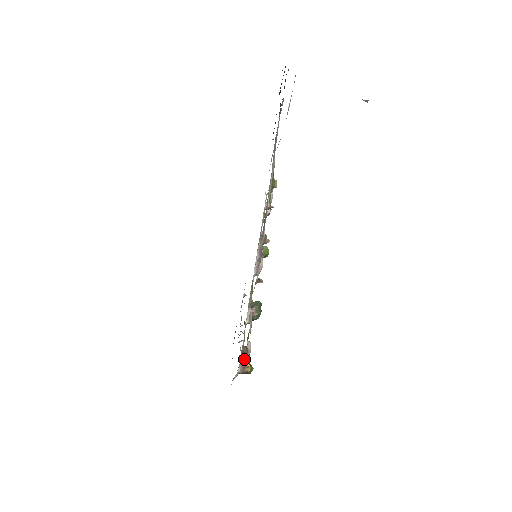
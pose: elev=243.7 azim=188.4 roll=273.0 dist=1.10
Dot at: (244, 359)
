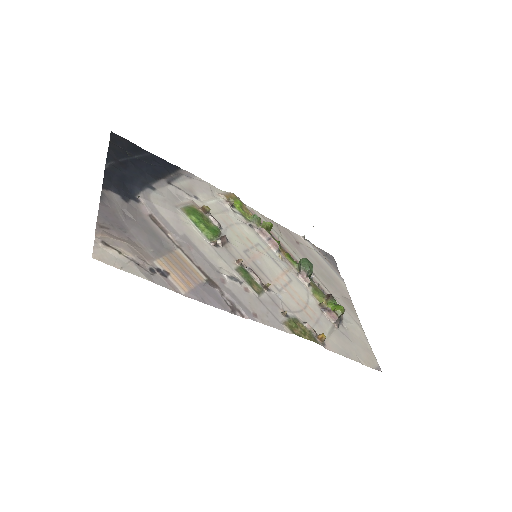
Dot at: (329, 311)
